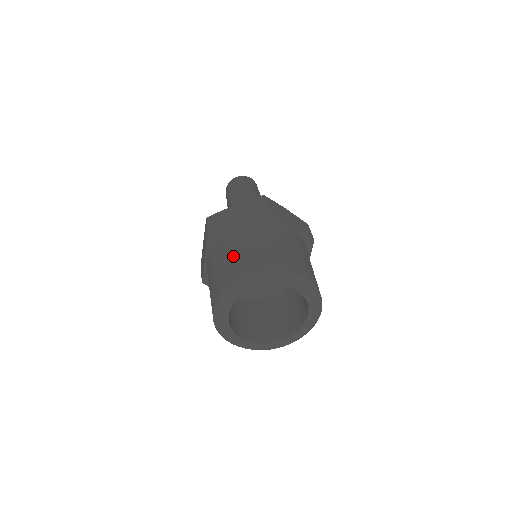
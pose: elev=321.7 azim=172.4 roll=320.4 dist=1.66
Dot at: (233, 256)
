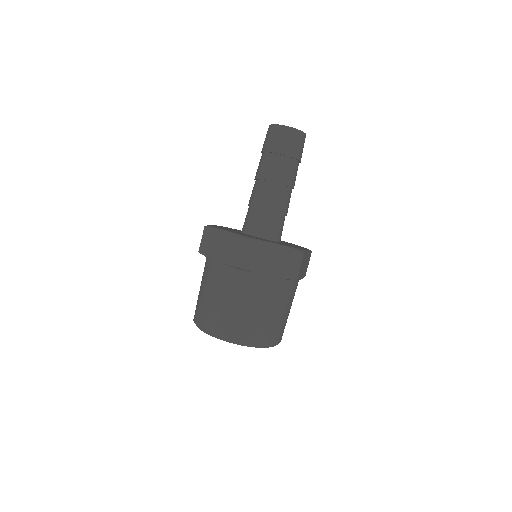
Dot at: (246, 312)
